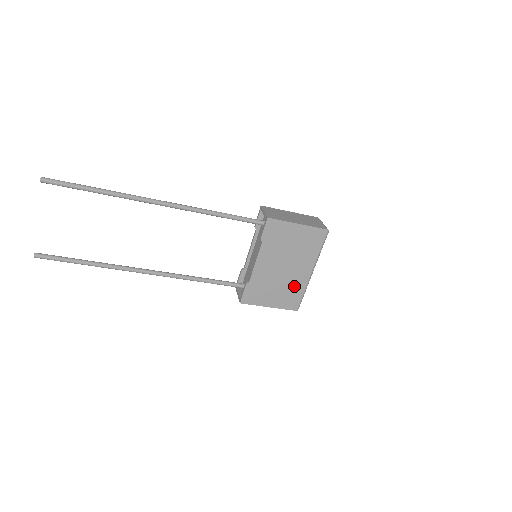
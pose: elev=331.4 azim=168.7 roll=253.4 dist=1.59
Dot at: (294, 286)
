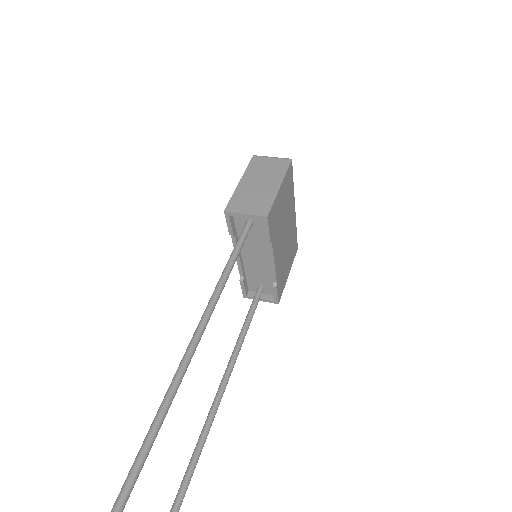
Dot at: (292, 236)
